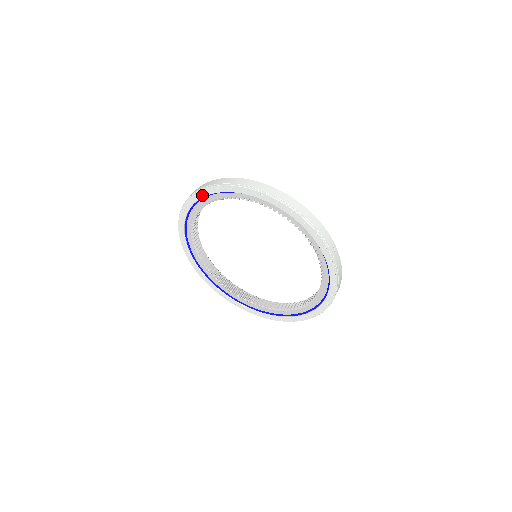
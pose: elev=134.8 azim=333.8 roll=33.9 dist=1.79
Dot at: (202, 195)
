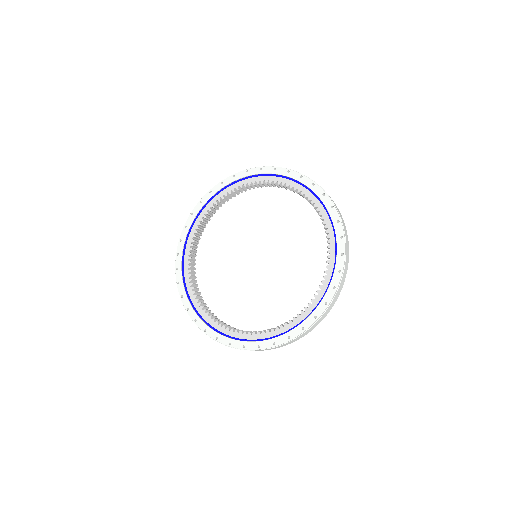
Dot at: (190, 222)
